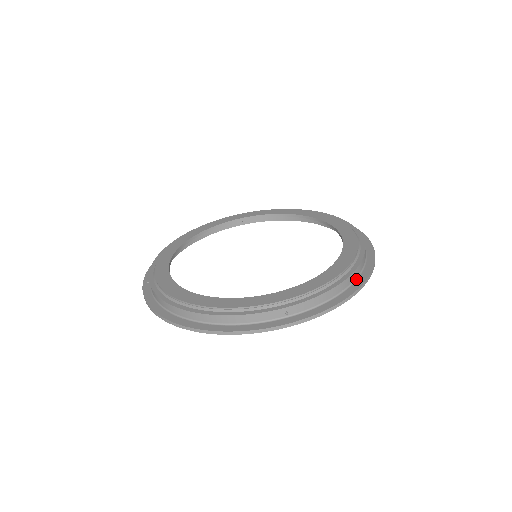
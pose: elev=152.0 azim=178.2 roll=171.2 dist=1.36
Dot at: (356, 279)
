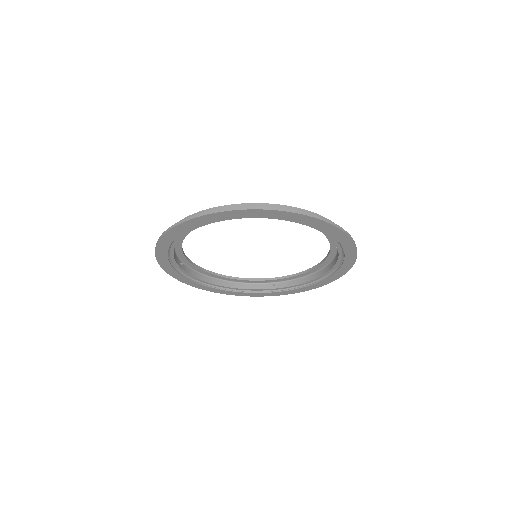
Dot at: (311, 219)
